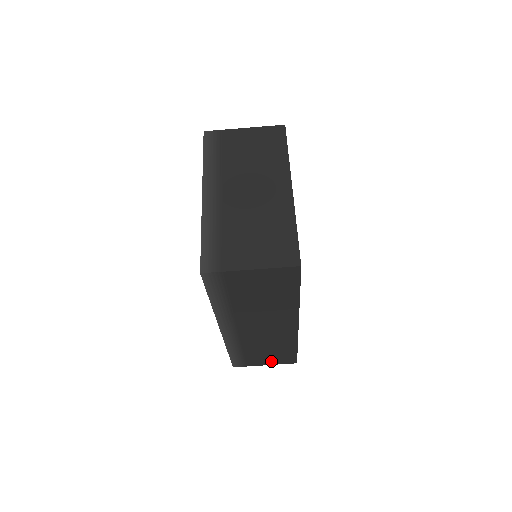
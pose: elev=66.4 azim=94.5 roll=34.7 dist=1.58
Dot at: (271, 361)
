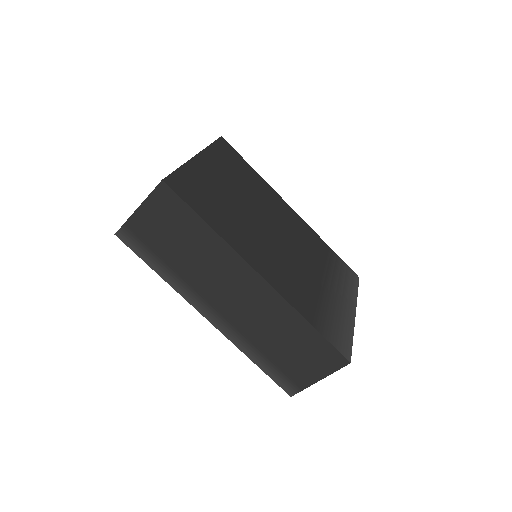
Dot at: (316, 368)
